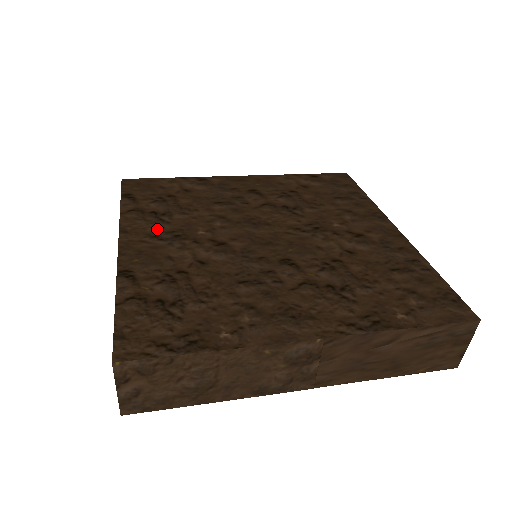
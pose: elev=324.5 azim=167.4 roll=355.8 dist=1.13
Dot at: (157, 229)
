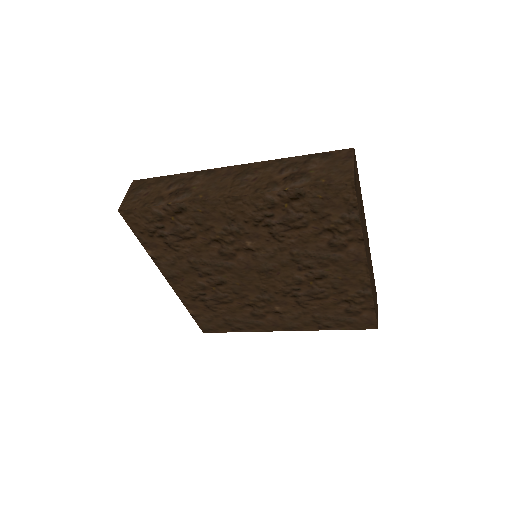
Dot at: occluded
